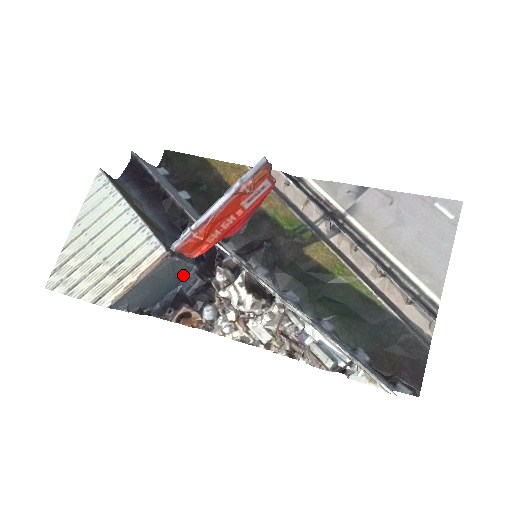
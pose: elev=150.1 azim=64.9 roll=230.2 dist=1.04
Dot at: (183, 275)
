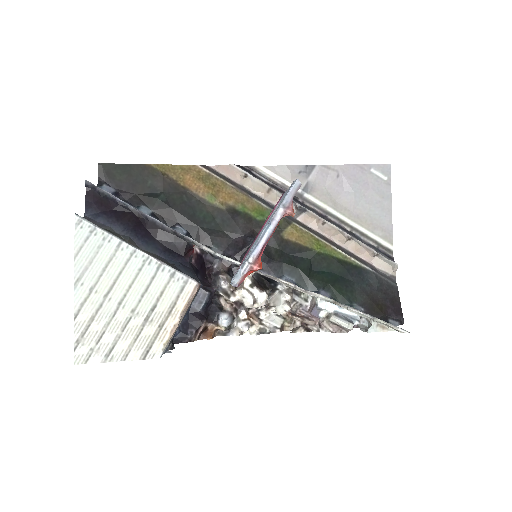
Dot at: occluded
